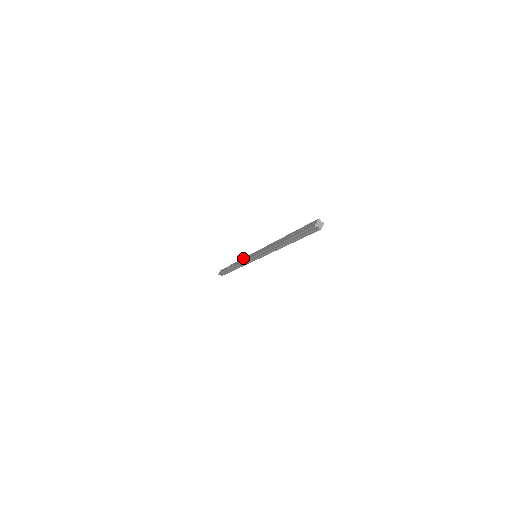
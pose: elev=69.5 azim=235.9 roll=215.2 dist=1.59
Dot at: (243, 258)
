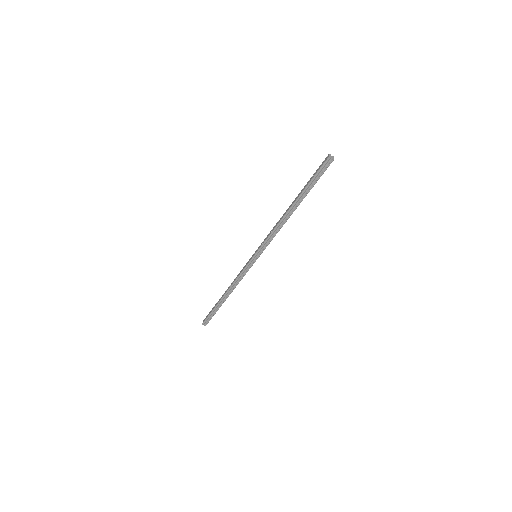
Dot at: (238, 274)
